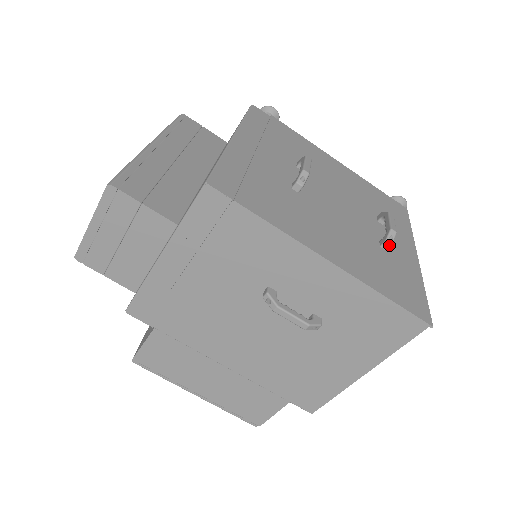
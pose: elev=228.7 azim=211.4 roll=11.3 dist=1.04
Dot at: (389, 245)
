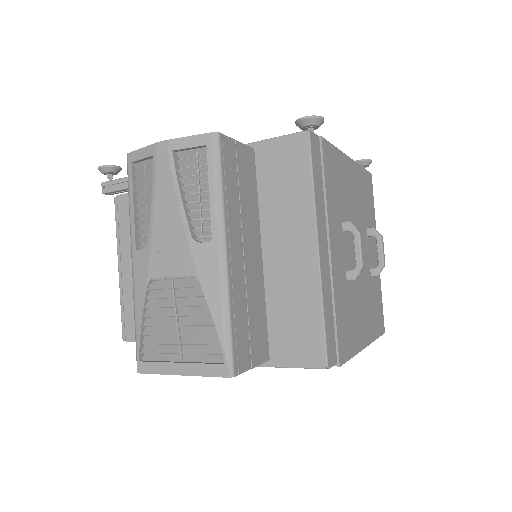
Dot at: occluded
